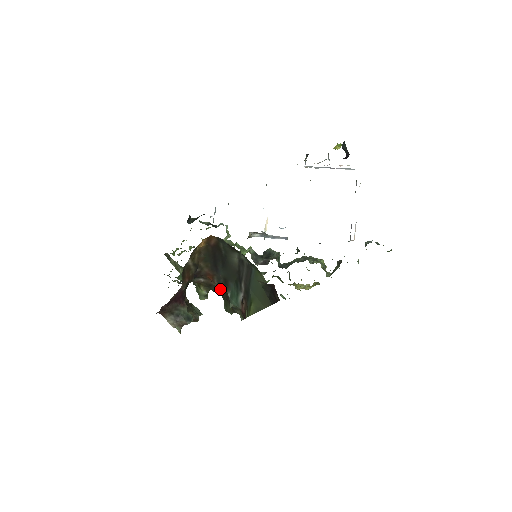
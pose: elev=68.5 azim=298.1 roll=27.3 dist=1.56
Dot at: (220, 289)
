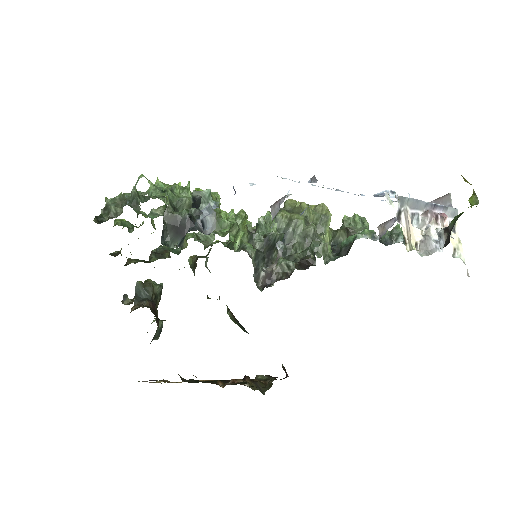
Dot at: occluded
